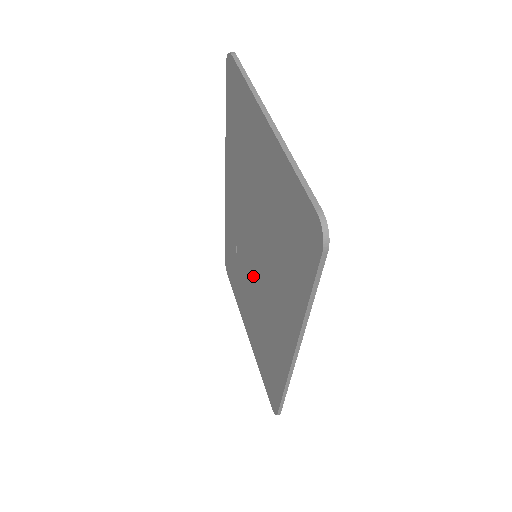
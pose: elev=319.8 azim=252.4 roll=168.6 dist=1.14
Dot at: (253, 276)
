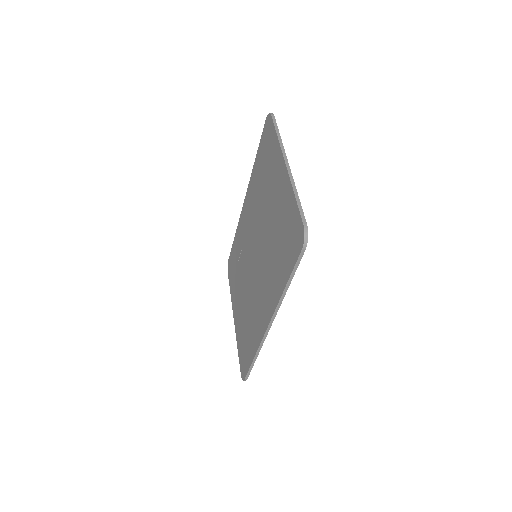
Dot at: (250, 271)
